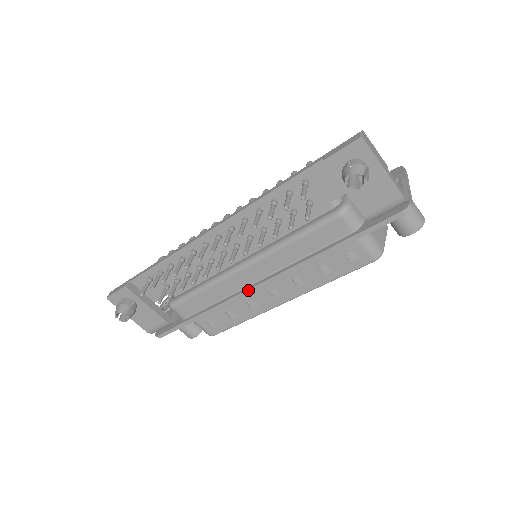
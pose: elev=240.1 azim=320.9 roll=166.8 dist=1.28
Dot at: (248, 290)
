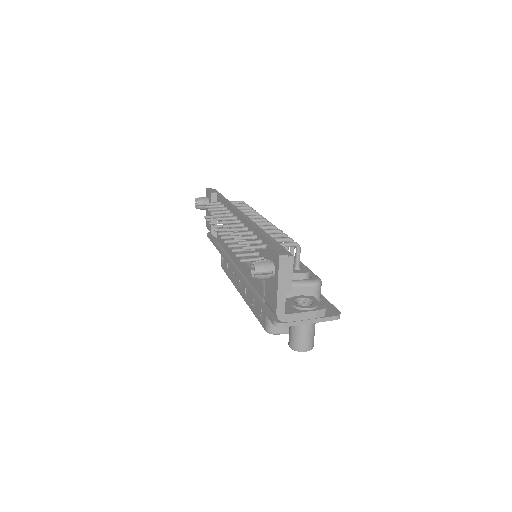
Dot at: (230, 263)
